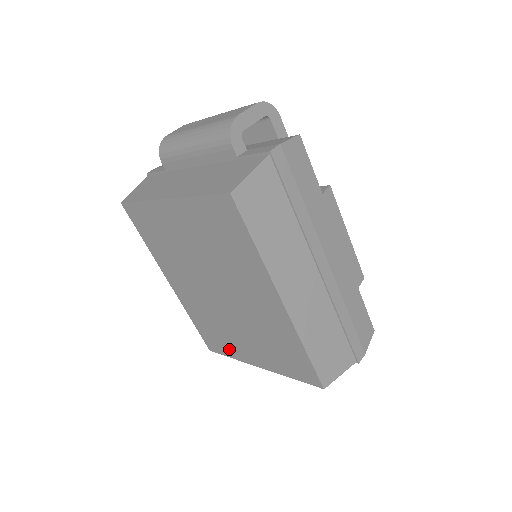
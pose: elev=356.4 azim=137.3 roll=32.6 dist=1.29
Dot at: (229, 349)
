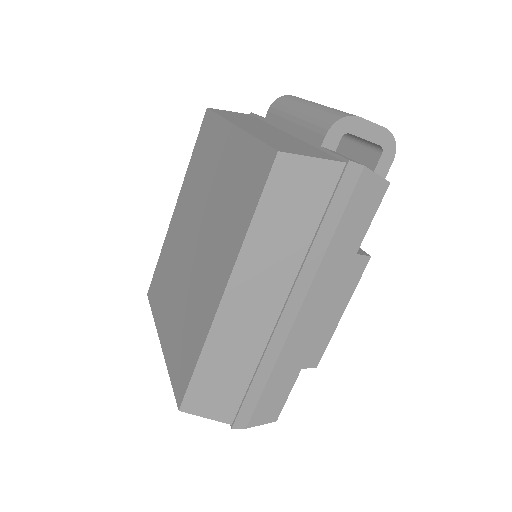
Dot at: (158, 305)
